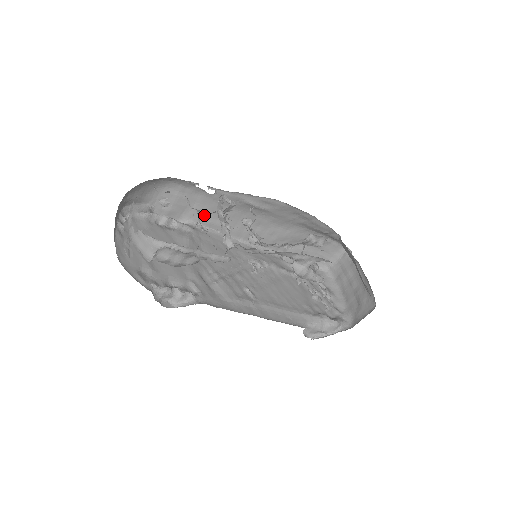
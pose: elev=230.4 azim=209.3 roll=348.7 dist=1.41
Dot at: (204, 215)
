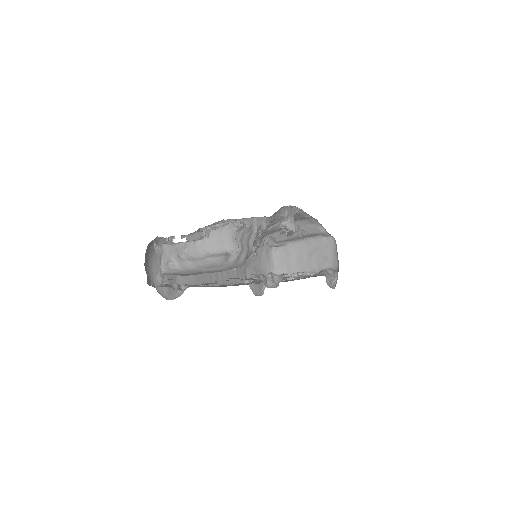
Dot at: occluded
